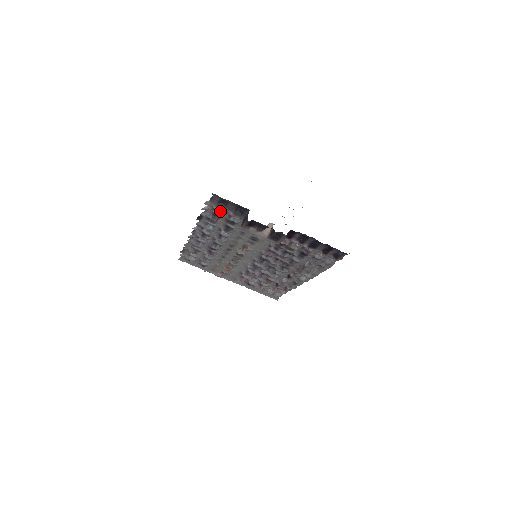
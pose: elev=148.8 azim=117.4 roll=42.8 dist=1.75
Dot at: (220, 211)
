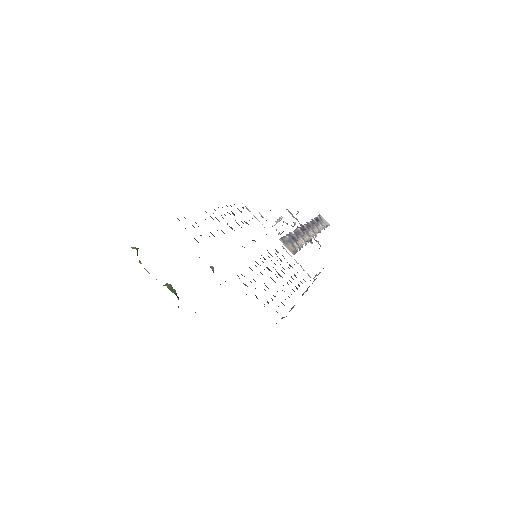
Dot at: occluded
